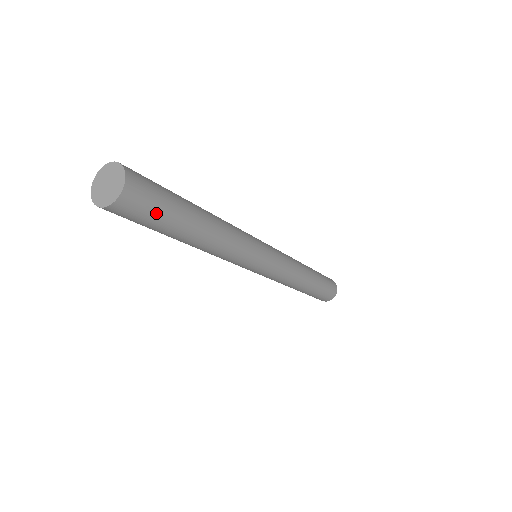
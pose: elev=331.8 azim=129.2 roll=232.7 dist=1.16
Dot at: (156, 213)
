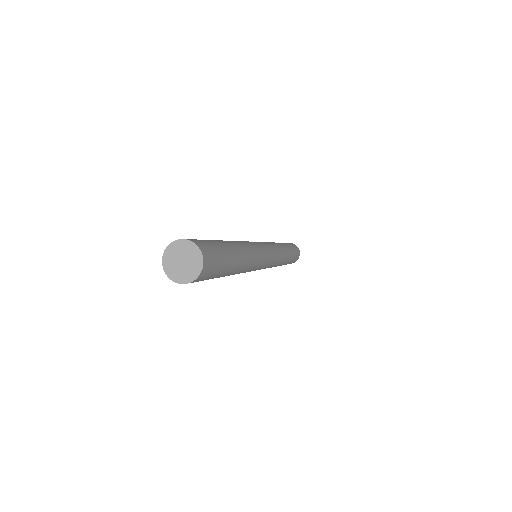
Dot at: (218, 269)
